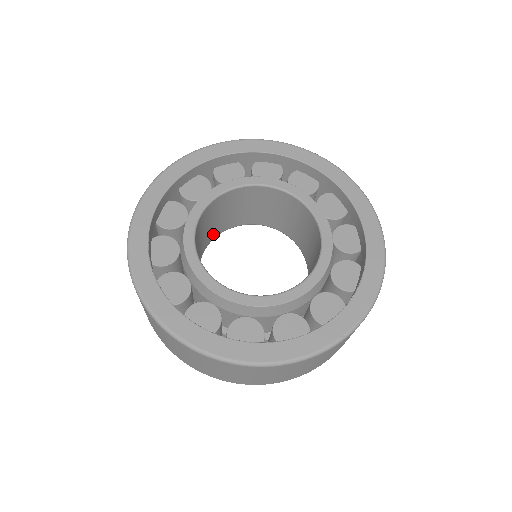
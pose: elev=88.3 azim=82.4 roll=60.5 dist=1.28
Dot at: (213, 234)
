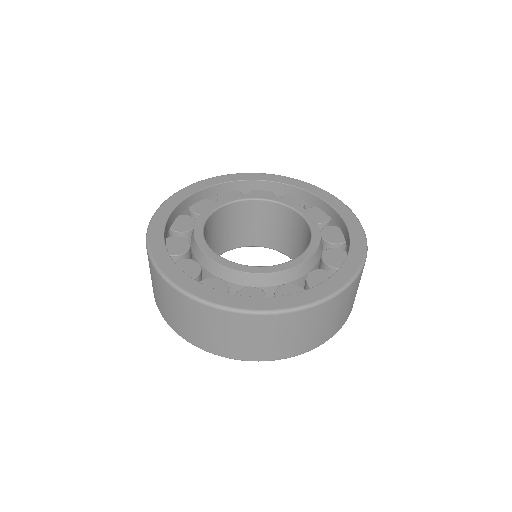
Dot at: occluded
